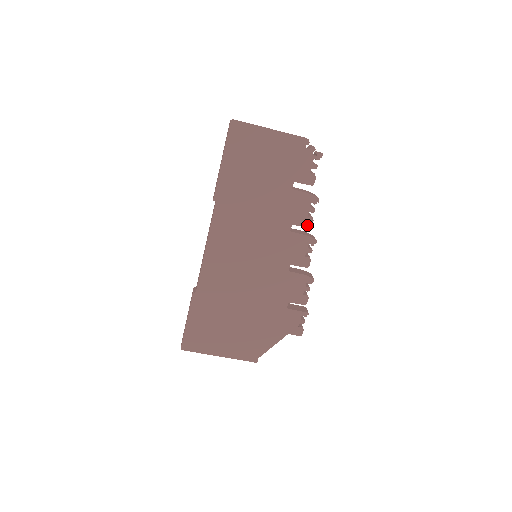
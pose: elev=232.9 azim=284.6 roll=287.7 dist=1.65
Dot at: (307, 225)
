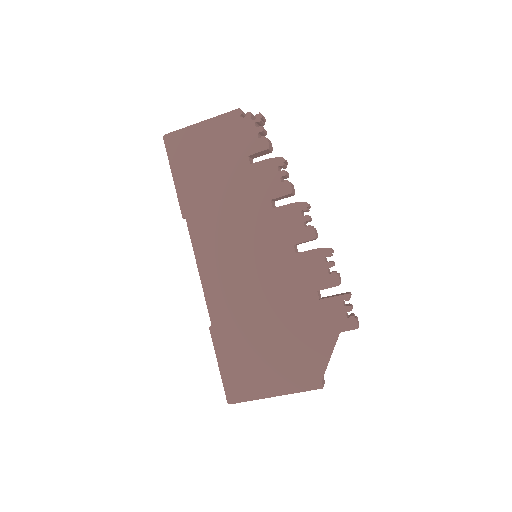
Dot at: (287, 192)
